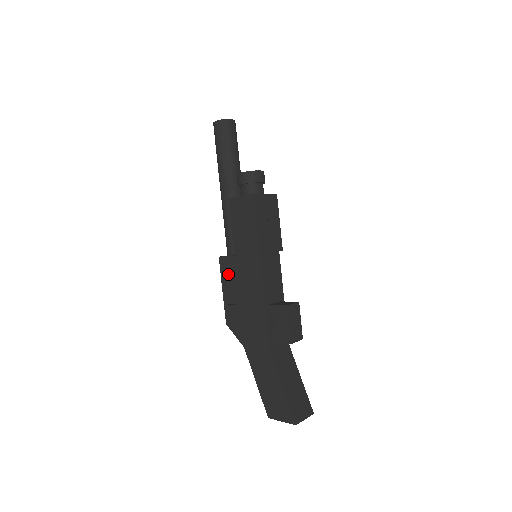
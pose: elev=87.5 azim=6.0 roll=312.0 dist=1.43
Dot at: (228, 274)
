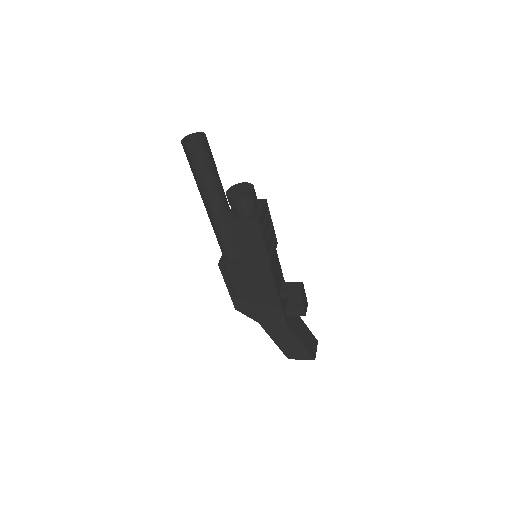
Dot at: (231, 276)
